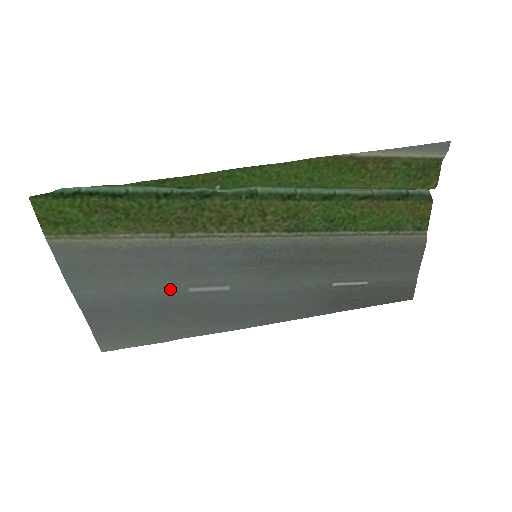
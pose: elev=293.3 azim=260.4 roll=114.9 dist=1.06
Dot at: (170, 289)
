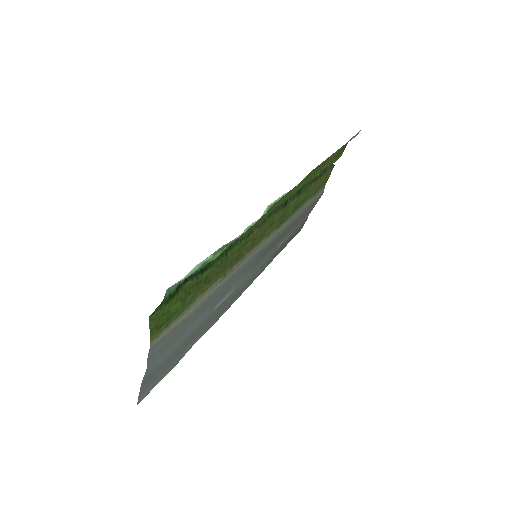
Dot at: (205, 318)
